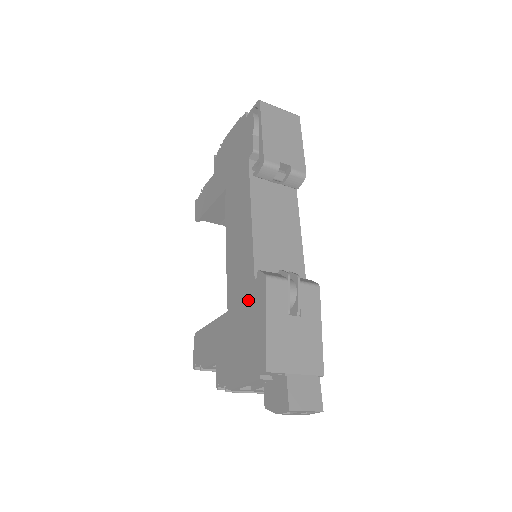
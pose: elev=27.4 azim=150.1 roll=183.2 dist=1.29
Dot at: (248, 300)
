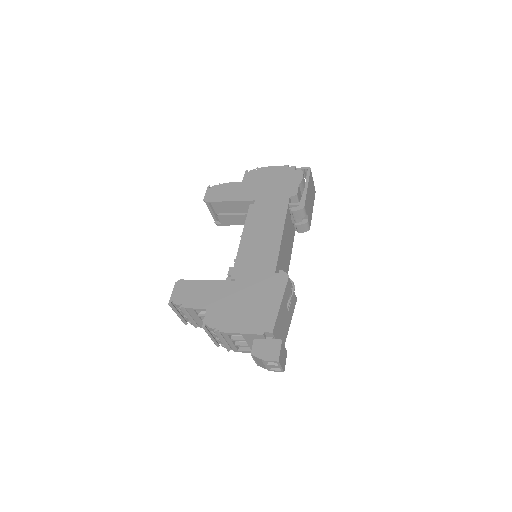
Dot at: (264, 283)
